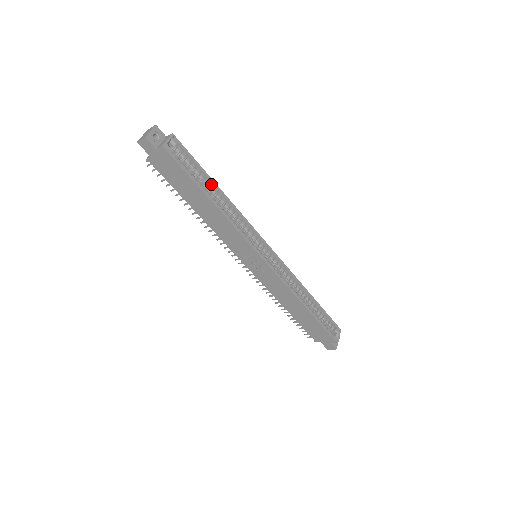
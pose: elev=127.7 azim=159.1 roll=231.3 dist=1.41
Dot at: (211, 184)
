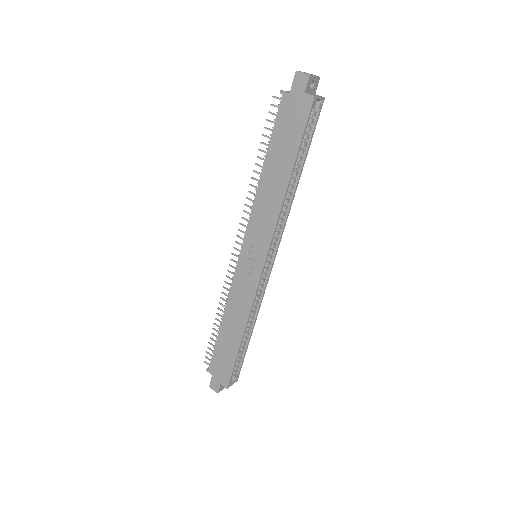
Dot at: (300, 166)
